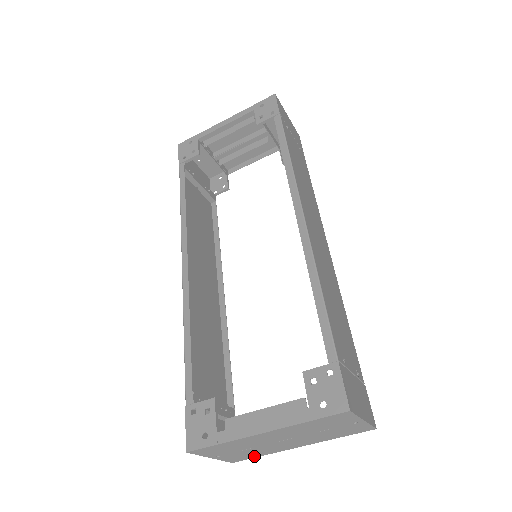
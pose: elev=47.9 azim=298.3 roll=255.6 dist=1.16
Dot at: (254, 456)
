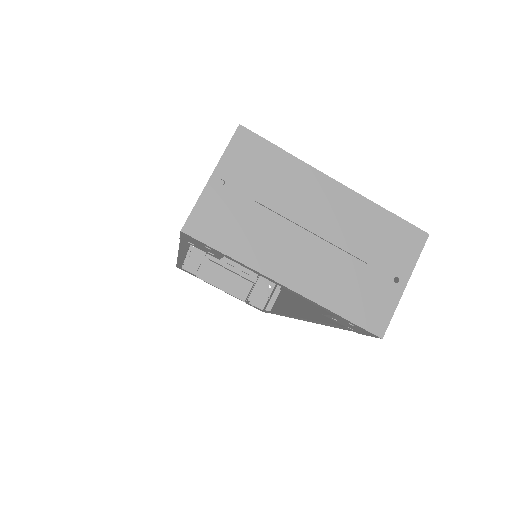
Dot at: (224, 244)
